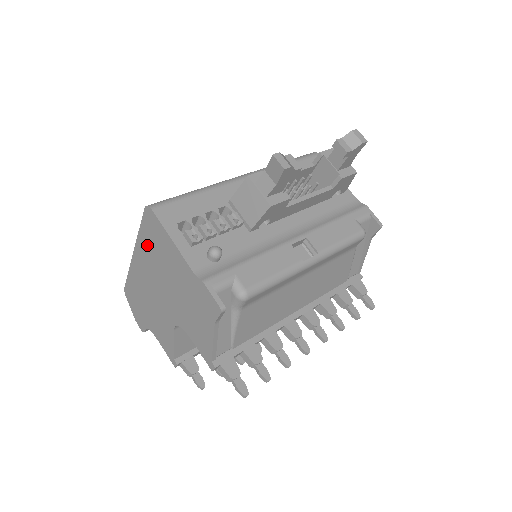
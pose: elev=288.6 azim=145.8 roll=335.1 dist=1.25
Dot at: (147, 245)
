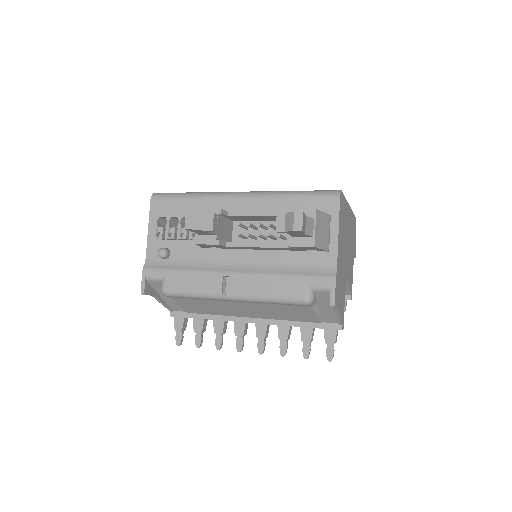
Dot at: occluded
